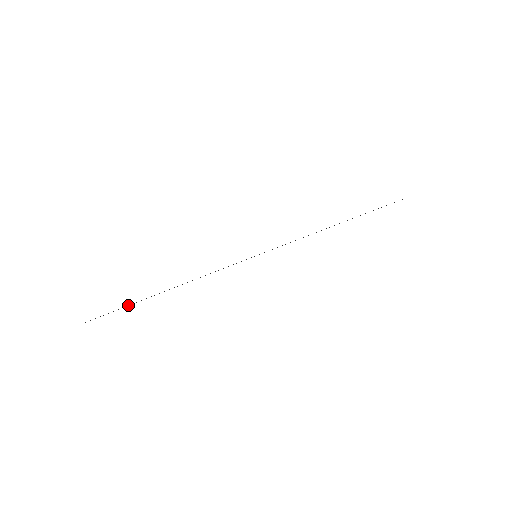
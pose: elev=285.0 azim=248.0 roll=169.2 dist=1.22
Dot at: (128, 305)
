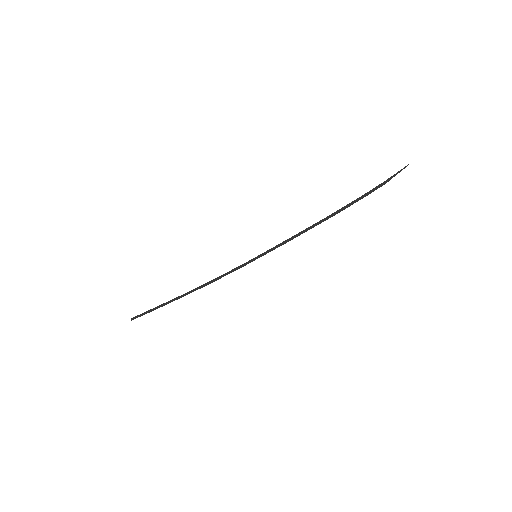
Dot at: occluded
